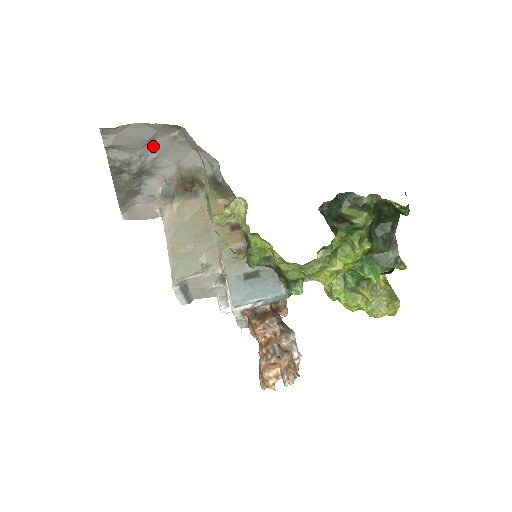
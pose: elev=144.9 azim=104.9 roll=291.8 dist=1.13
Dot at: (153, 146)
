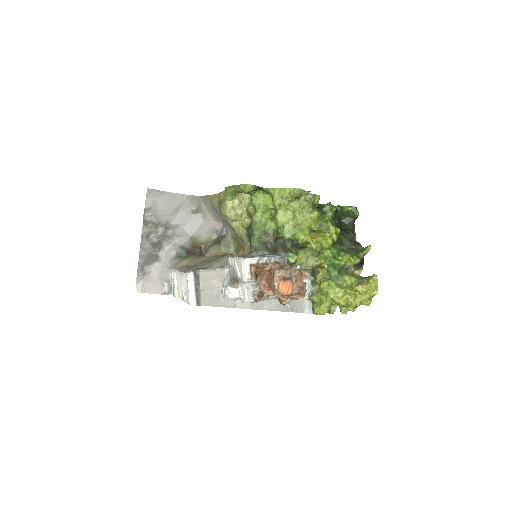
Dot at: (177, 217)
